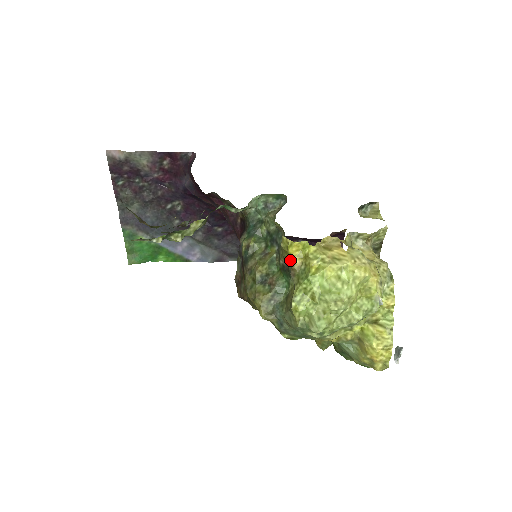
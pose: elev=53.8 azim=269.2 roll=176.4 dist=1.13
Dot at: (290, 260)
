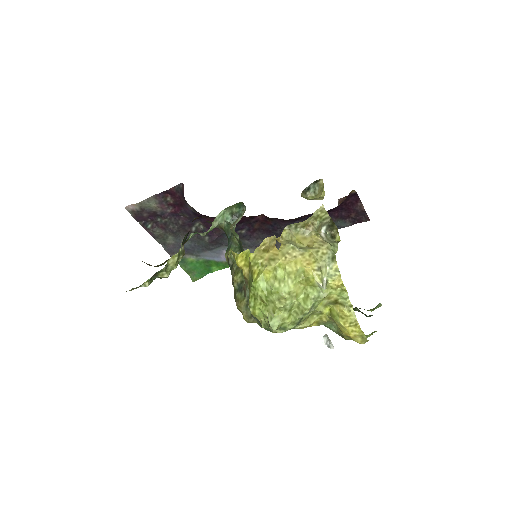
Dot at: (242, 270)
